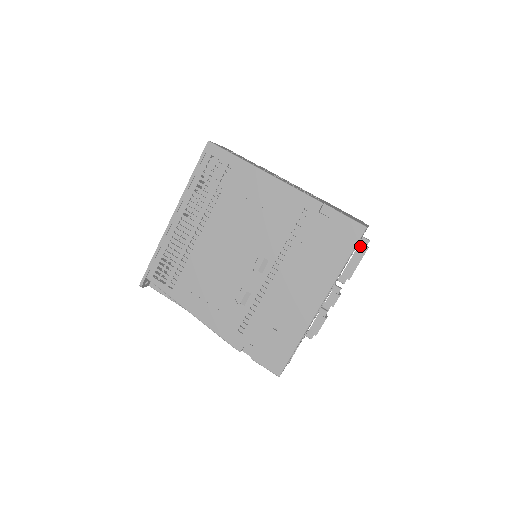
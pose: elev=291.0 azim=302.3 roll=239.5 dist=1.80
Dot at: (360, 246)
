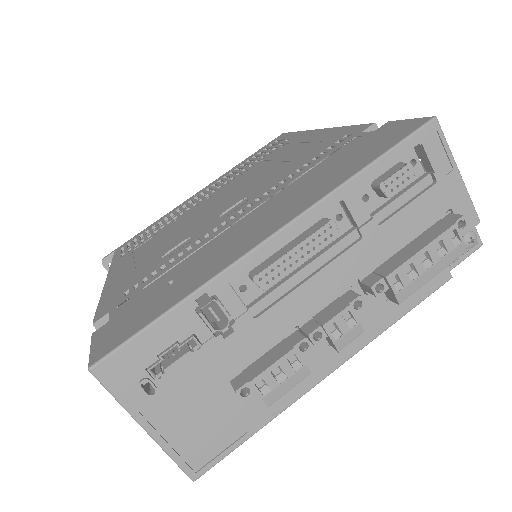
Dot at: (438, 223)
